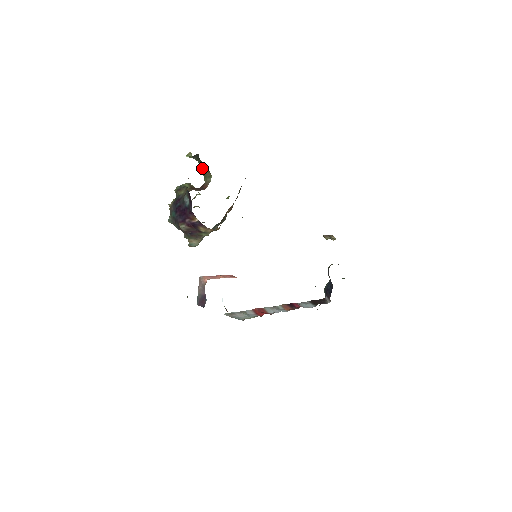
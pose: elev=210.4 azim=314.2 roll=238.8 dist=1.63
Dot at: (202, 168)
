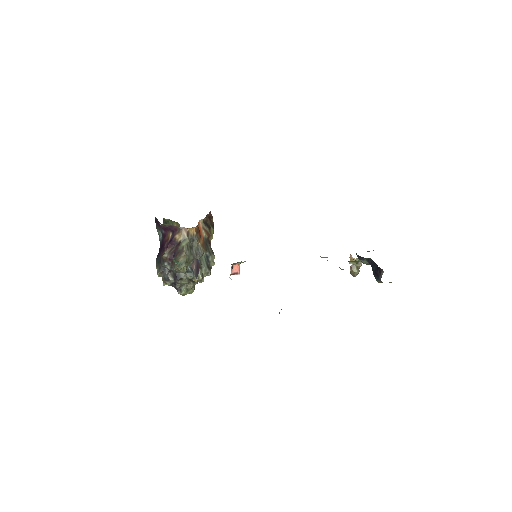
Dot at: occluded
